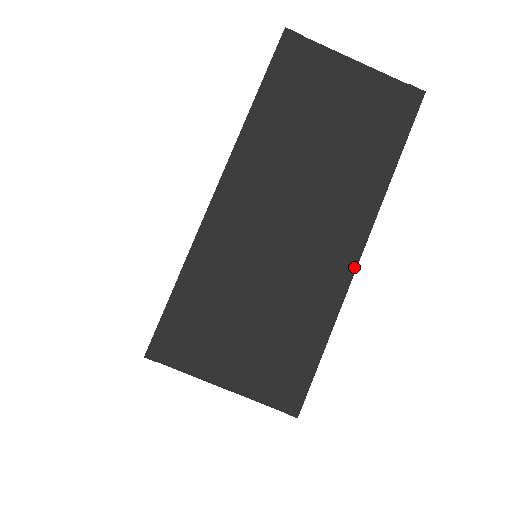
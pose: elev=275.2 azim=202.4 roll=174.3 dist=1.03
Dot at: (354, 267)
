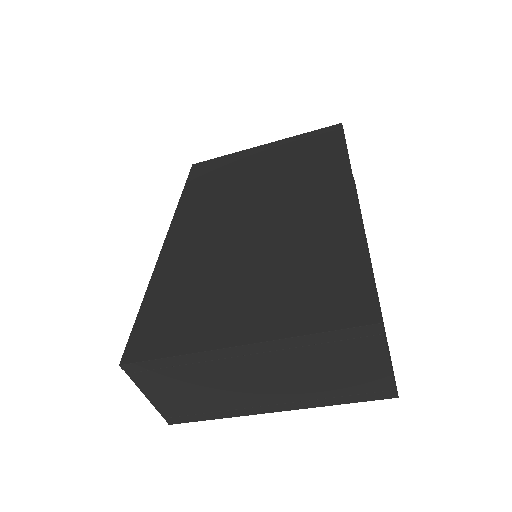
Dot at: (263, 413)
